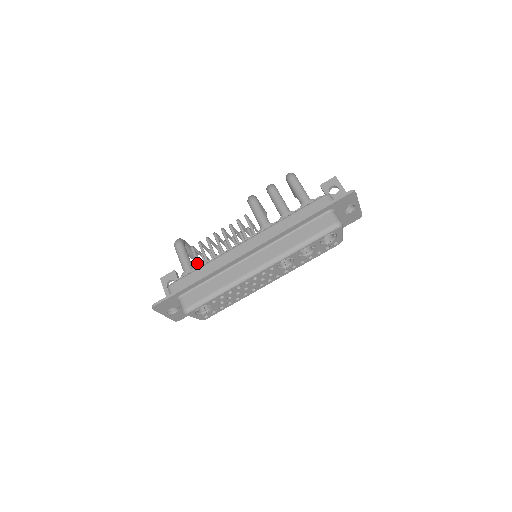
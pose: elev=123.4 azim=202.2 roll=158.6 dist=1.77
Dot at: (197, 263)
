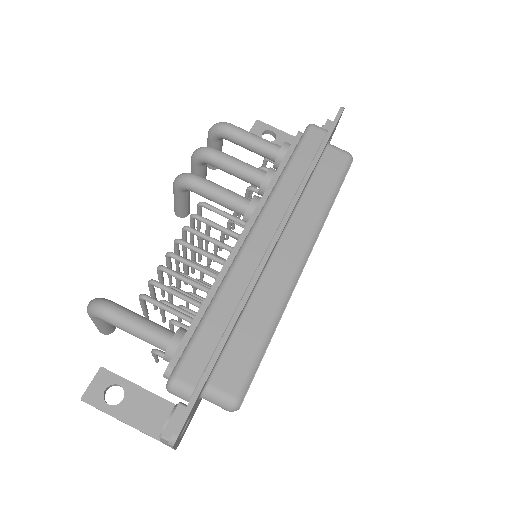
Dot at: (180, 315)
